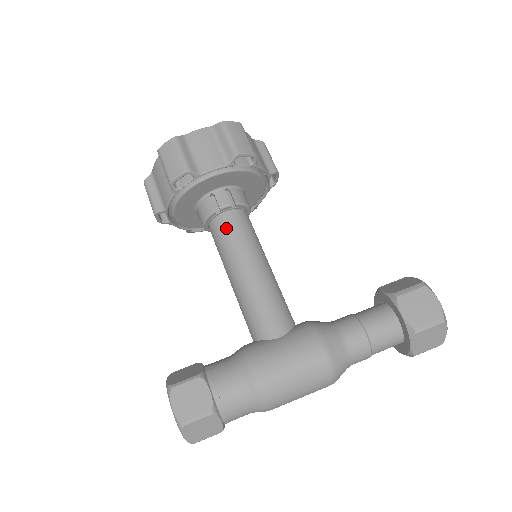
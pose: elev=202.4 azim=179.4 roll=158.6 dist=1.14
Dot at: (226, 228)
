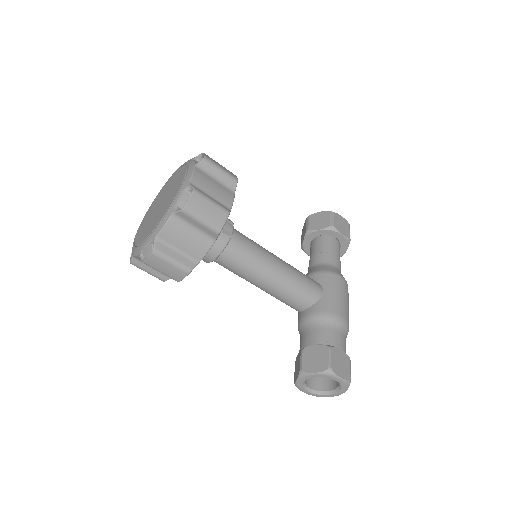
Dot at: (244, 246)
